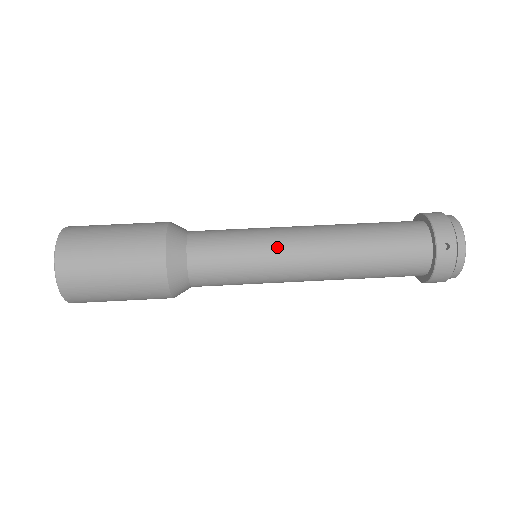
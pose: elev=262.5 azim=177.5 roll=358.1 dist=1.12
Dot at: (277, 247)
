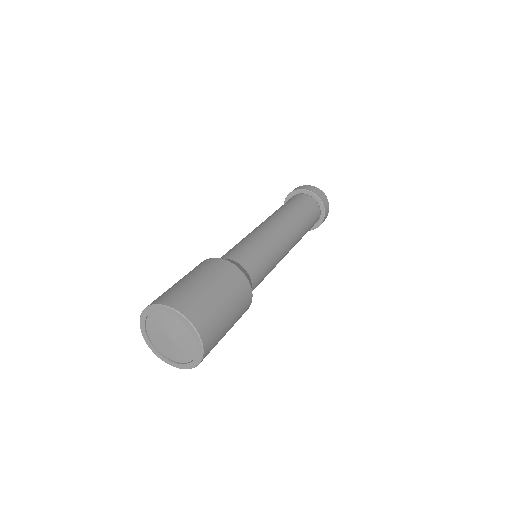
Dot at: (265, 231)
